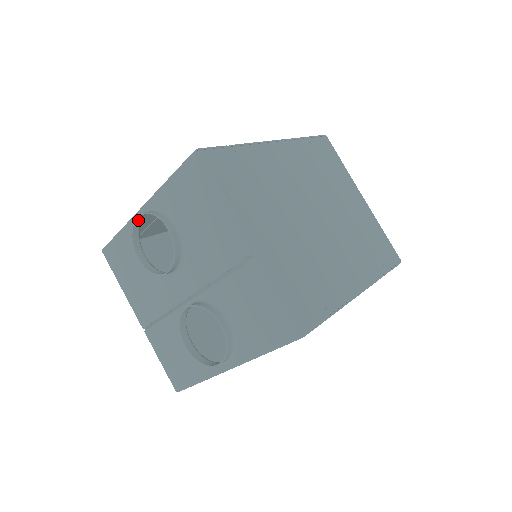
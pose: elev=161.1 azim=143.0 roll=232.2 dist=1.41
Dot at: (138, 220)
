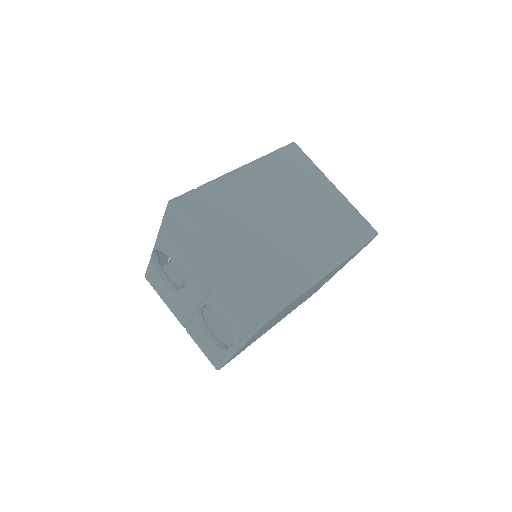
Dot at: (154, 254)
